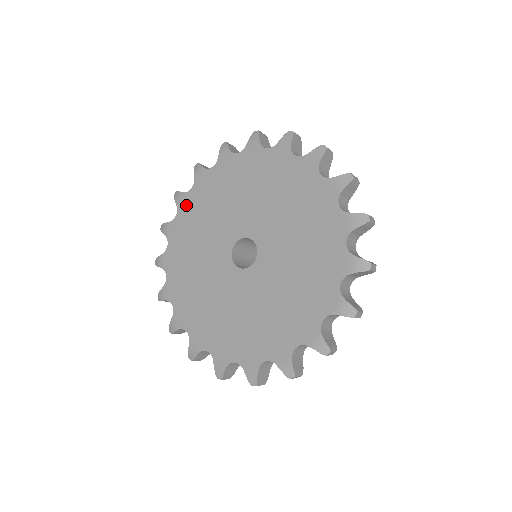
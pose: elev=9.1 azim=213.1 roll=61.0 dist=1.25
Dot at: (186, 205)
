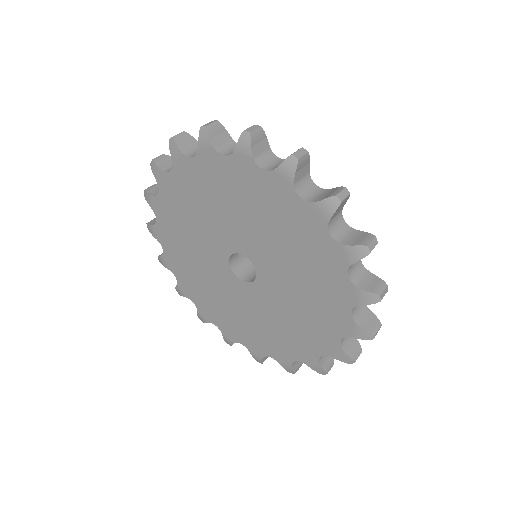
Dot at: (163, 237)
